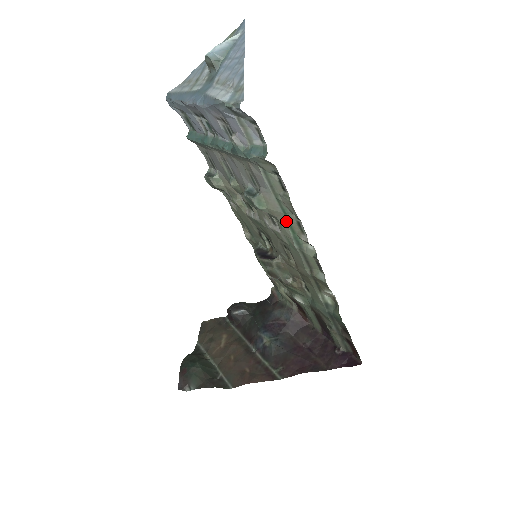
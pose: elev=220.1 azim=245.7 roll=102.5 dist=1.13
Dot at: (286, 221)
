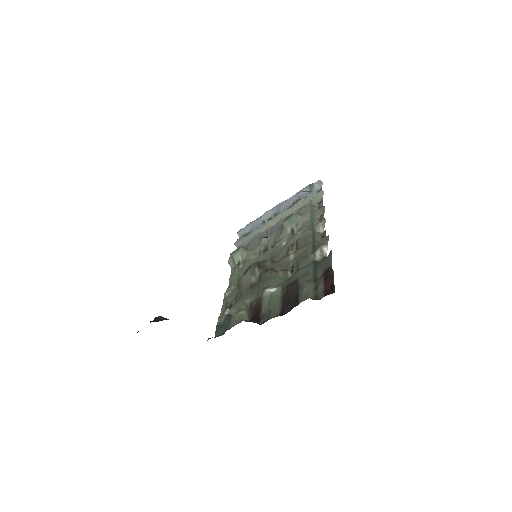
Dot at: (310, 221)
